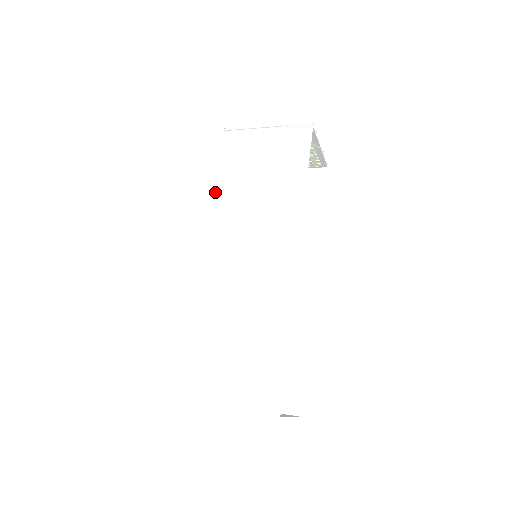
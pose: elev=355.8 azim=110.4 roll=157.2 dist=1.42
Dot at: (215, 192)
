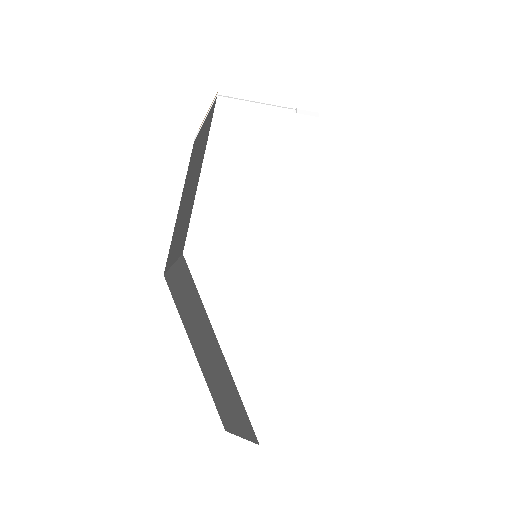
Dot at: (222, 176)
